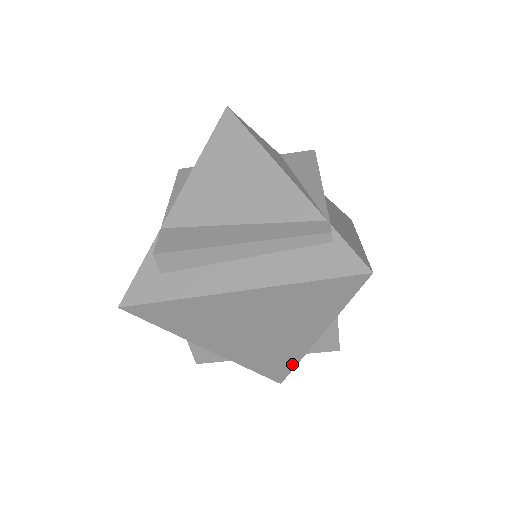
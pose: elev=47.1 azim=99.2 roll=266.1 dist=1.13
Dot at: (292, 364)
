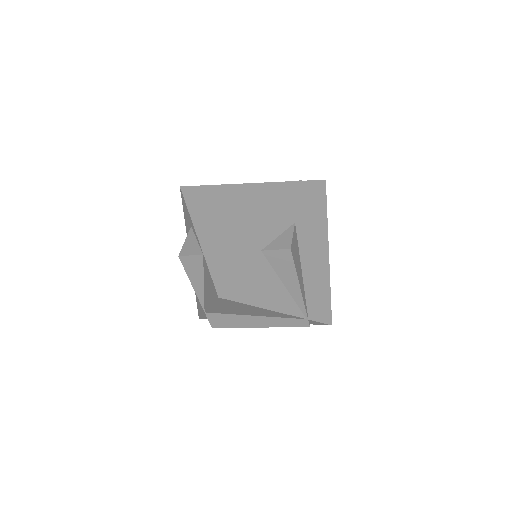
Dot at: occluded
